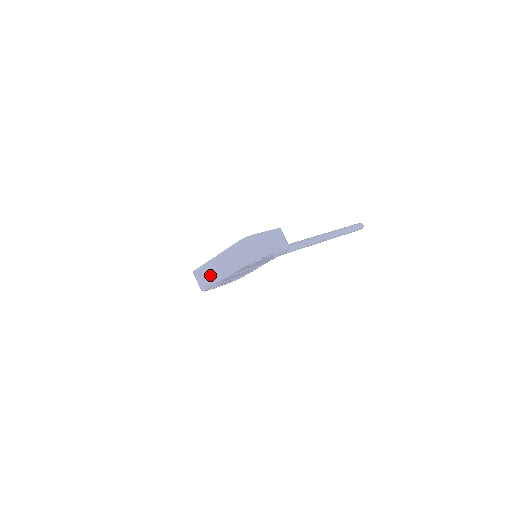
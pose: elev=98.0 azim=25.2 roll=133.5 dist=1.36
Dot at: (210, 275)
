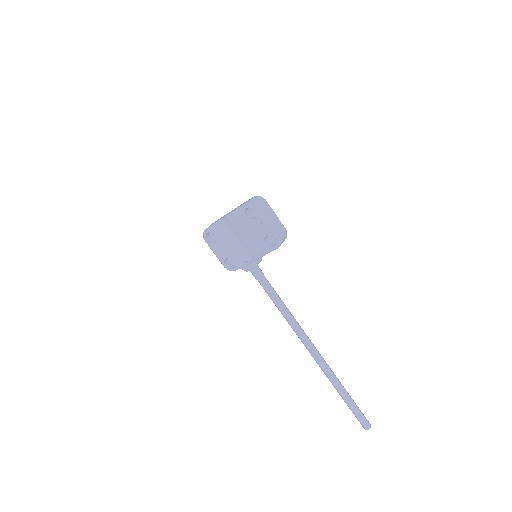
Dot at: (218, 220)
